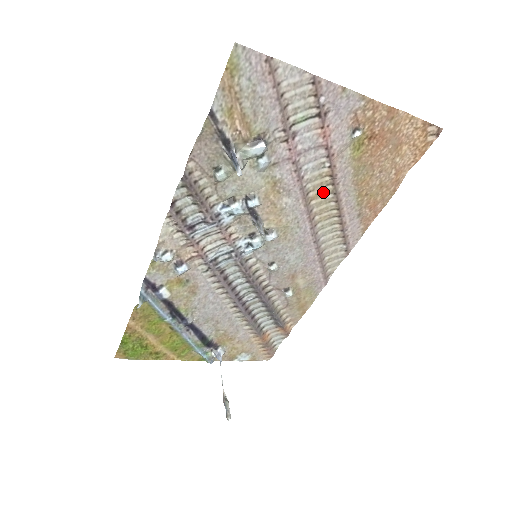
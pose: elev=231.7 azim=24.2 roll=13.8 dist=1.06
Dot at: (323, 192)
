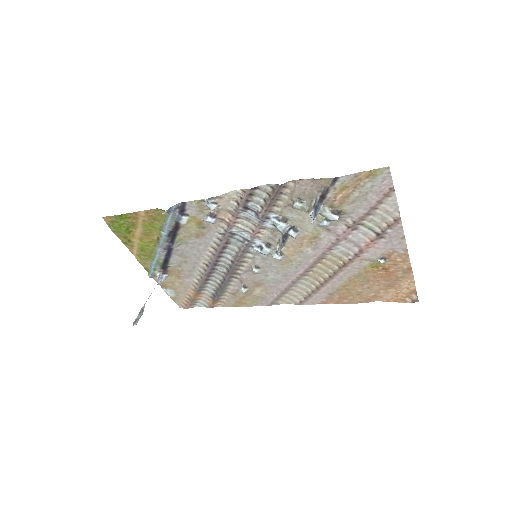
Dot at: (330, 266)
